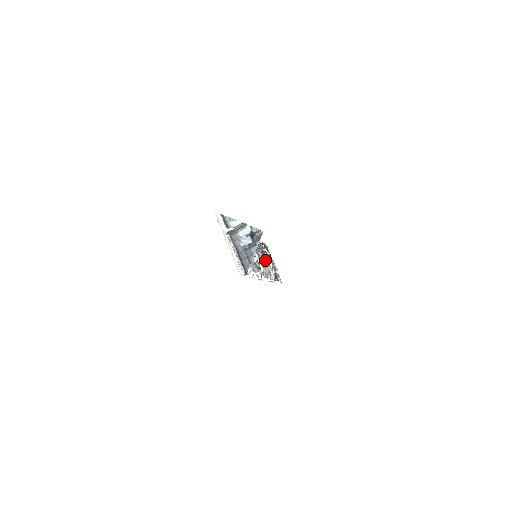
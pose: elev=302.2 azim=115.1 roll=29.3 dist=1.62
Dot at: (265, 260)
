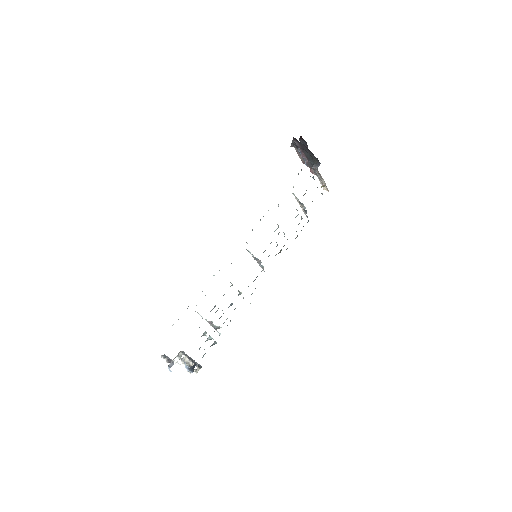
Dot at: (314, 162)
